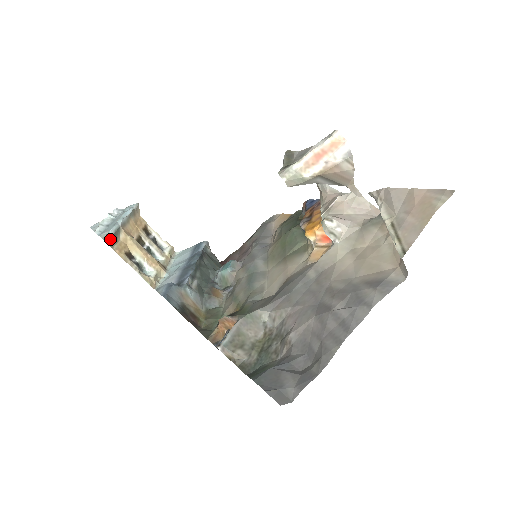
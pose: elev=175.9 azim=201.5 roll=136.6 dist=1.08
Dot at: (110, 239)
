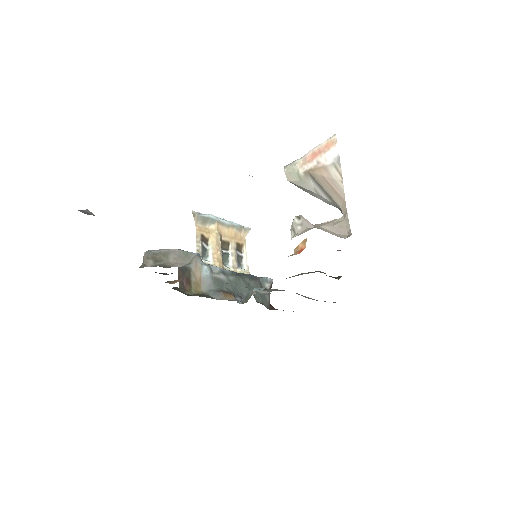
Dot at: (199, 216)
